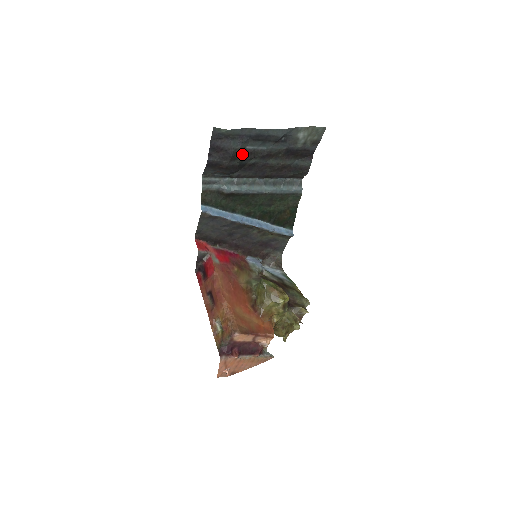
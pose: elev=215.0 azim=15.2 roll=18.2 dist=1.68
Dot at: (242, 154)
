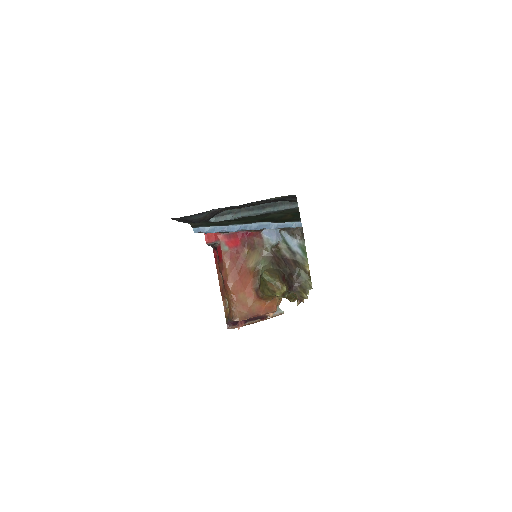
Dot at: (209, 217)
